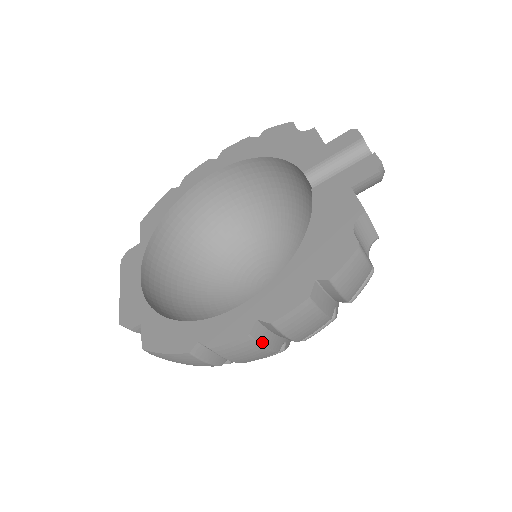
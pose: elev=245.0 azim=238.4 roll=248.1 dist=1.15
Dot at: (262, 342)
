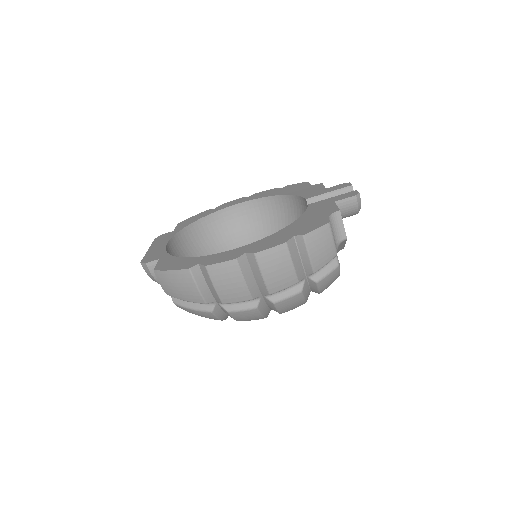
Dot at: (244, 274)
